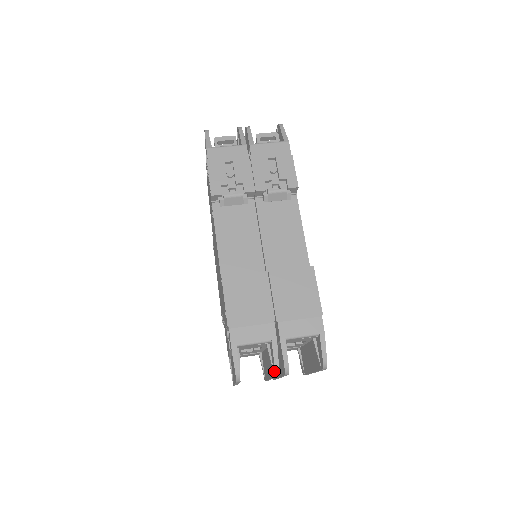
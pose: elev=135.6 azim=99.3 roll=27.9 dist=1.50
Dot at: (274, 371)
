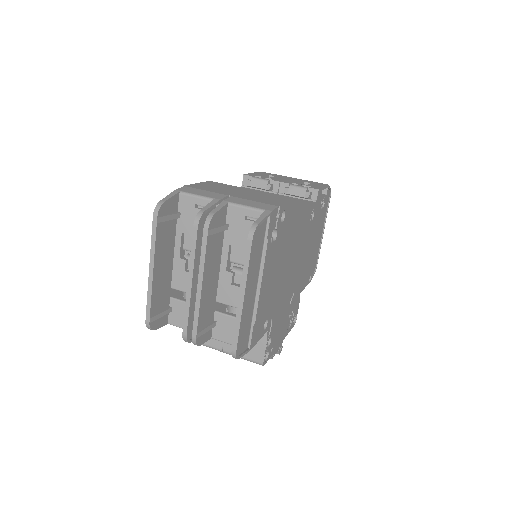
Dot at: (197, 219)
